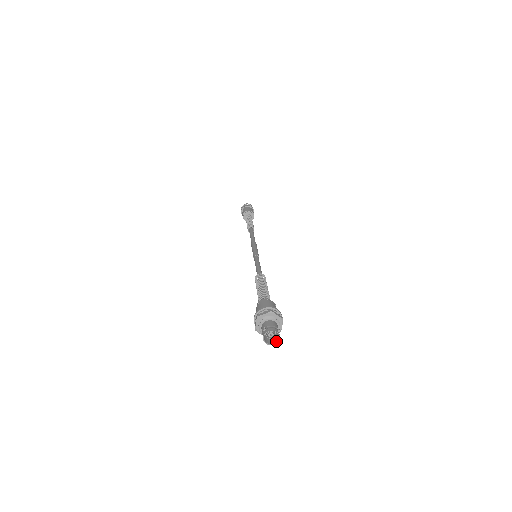
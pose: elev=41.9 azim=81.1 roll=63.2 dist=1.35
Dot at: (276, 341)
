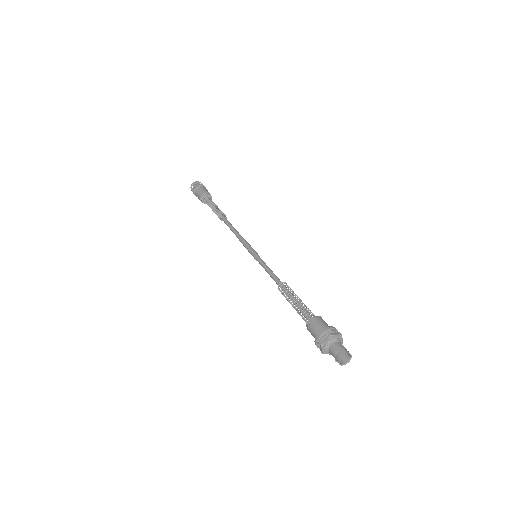
Dot at: (344, 363)
